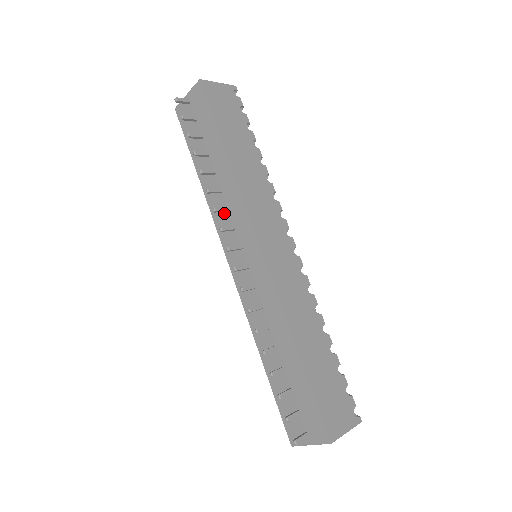
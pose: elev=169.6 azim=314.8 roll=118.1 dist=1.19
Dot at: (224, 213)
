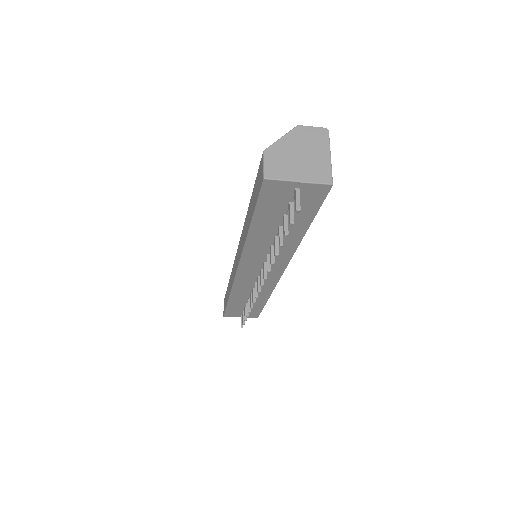
Dot at: (261, 255)
